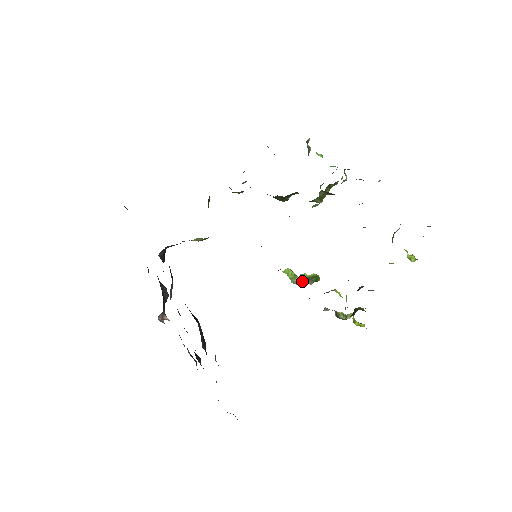
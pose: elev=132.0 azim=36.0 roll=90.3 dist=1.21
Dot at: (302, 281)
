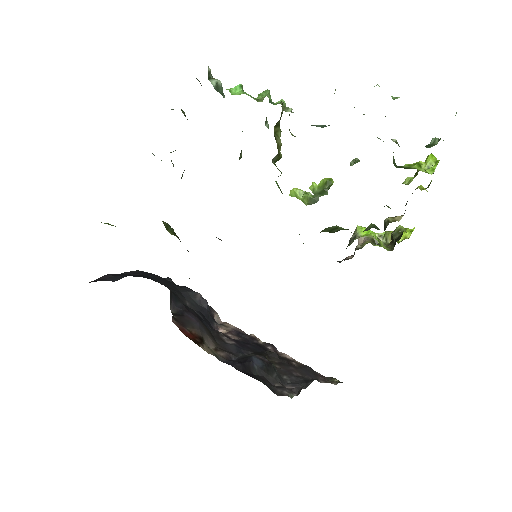
Dot at: (315, 196)
